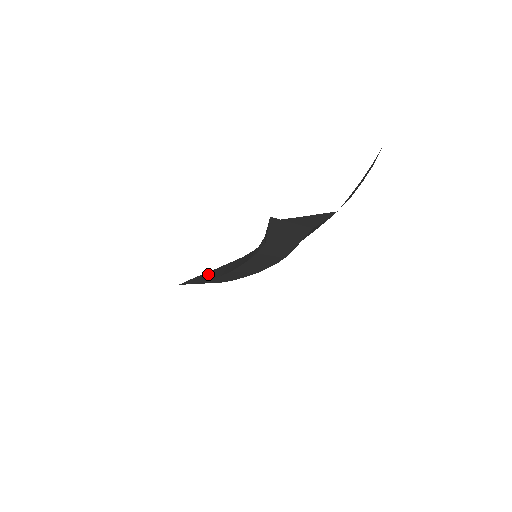
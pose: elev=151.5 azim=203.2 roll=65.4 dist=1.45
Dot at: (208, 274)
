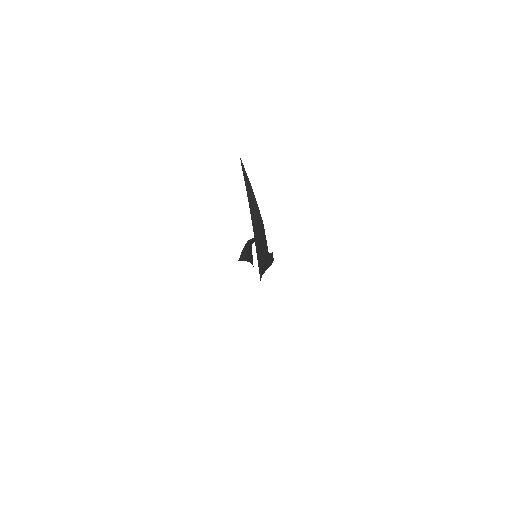
Dot at: (246, 250)
